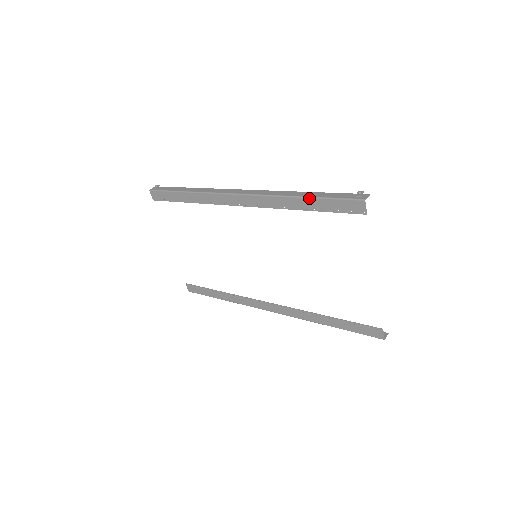
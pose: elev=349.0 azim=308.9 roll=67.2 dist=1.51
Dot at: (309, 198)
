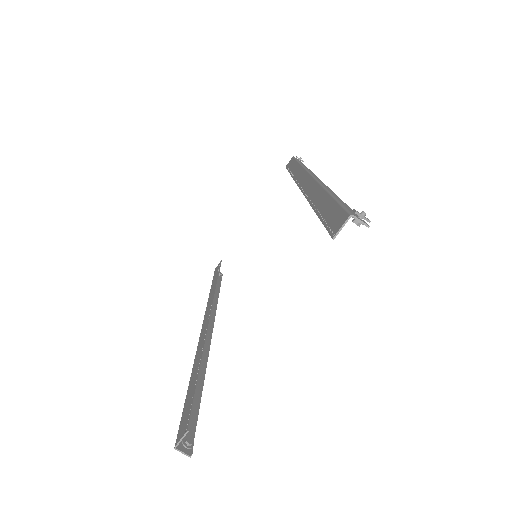
Dot at: (329, 194)
